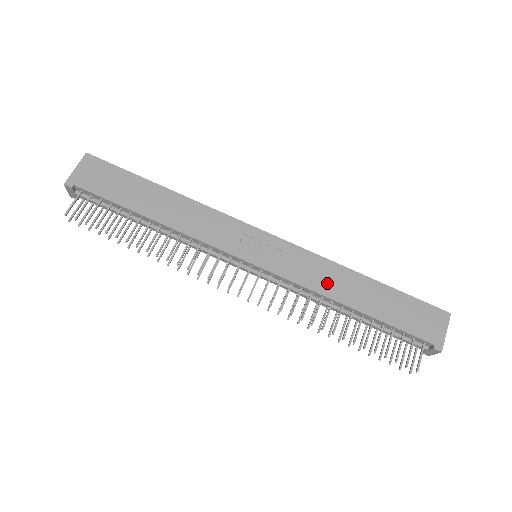
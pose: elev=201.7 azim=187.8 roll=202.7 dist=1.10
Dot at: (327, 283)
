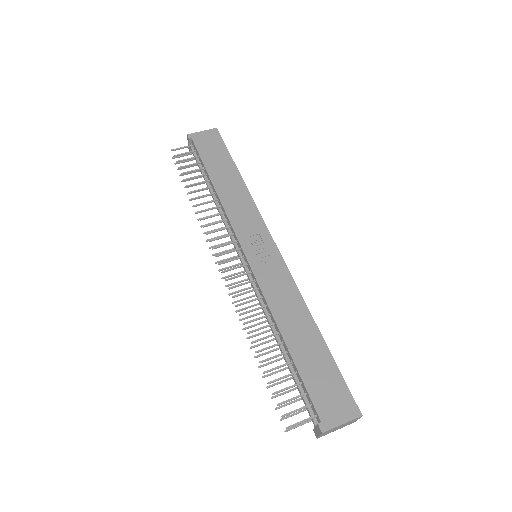
Dot at: (283, 307)
